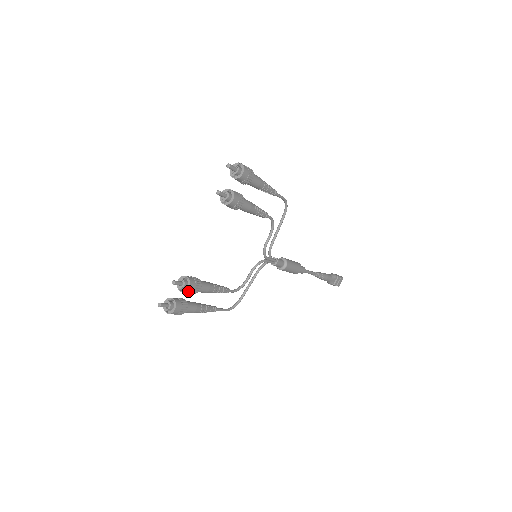
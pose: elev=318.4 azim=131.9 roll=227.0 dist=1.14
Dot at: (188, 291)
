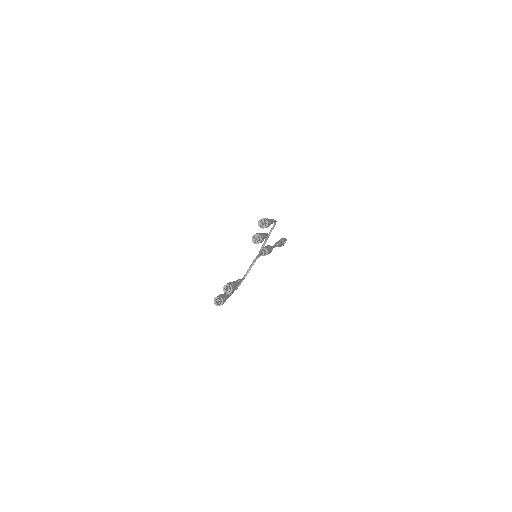
Dot at: occluded
